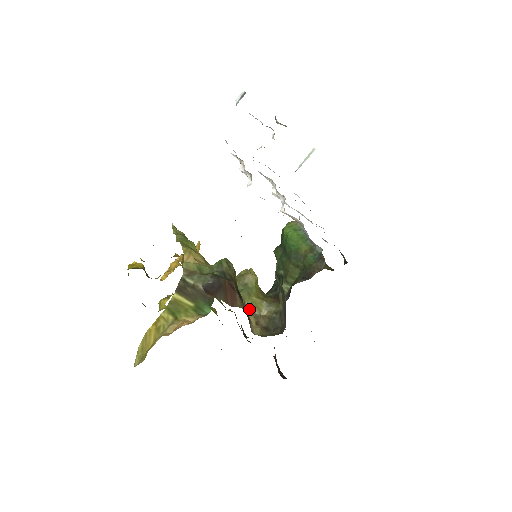
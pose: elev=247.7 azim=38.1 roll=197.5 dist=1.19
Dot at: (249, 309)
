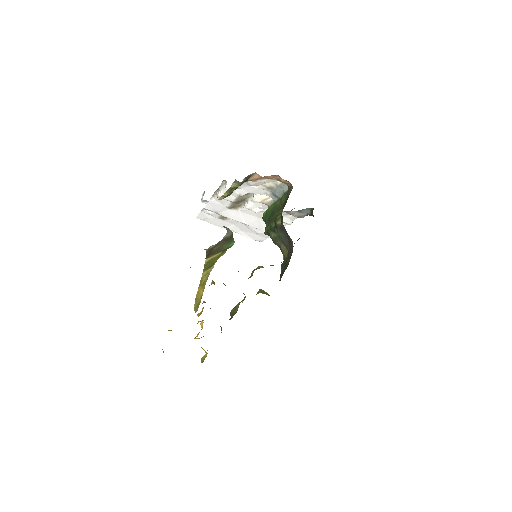
Dot at: occluded
